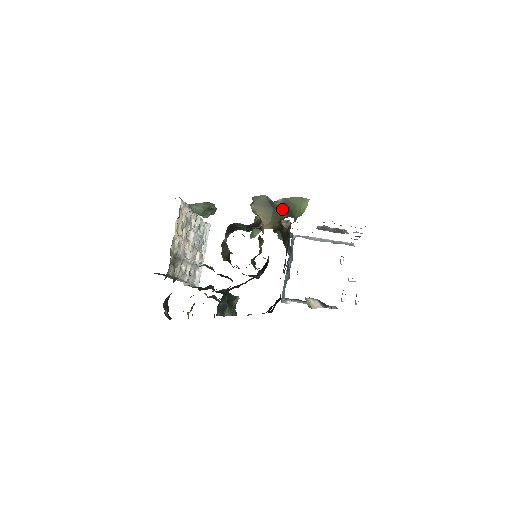
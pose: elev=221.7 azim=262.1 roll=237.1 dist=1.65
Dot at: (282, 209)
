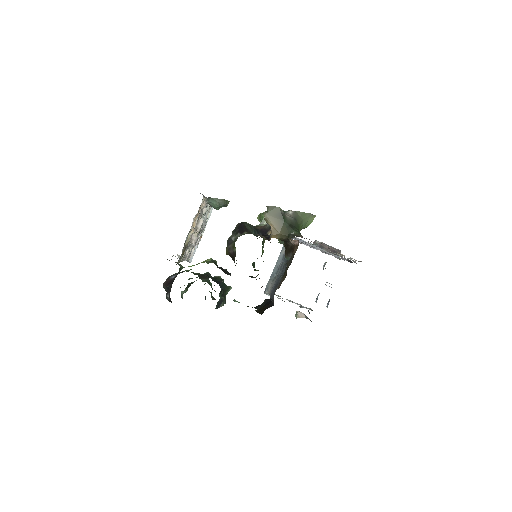
Dot at: (292, 224)
